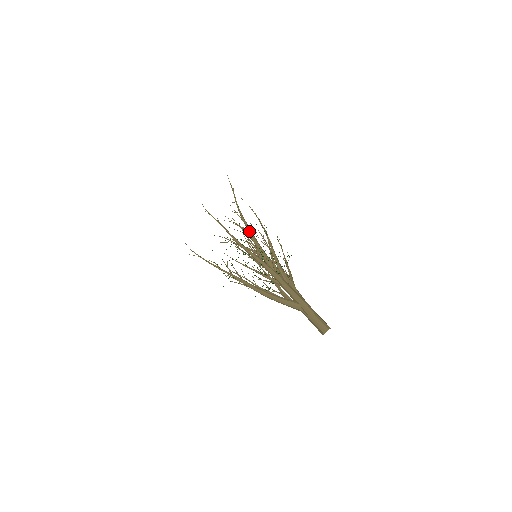
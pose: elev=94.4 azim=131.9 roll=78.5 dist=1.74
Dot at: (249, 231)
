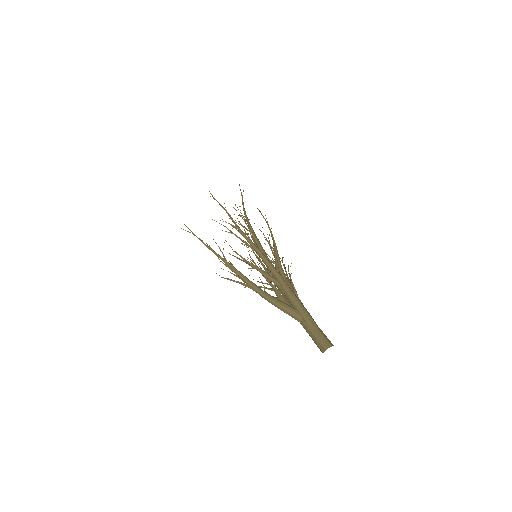
Dot at: (253, 232)
